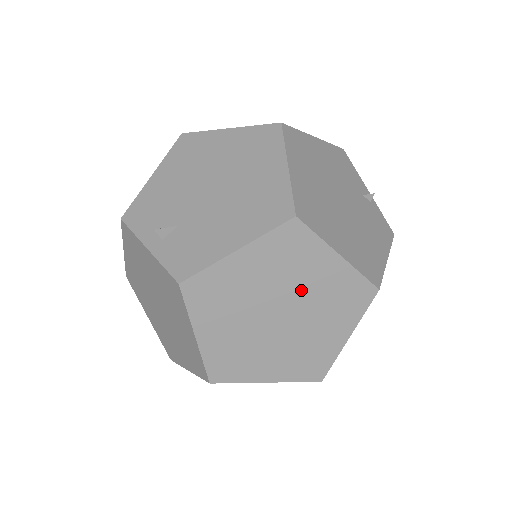
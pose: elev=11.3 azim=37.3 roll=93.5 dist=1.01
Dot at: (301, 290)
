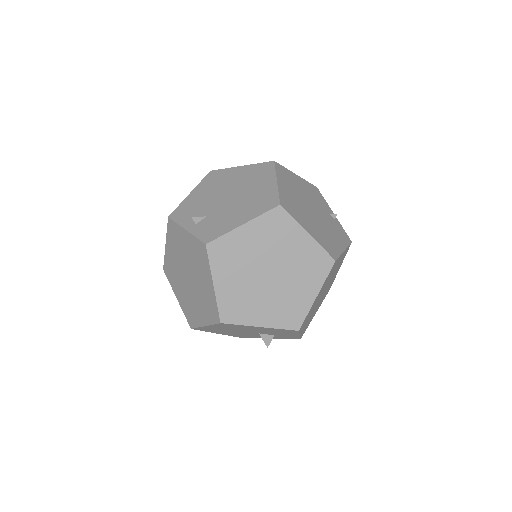
Dot at: (284, 256)
